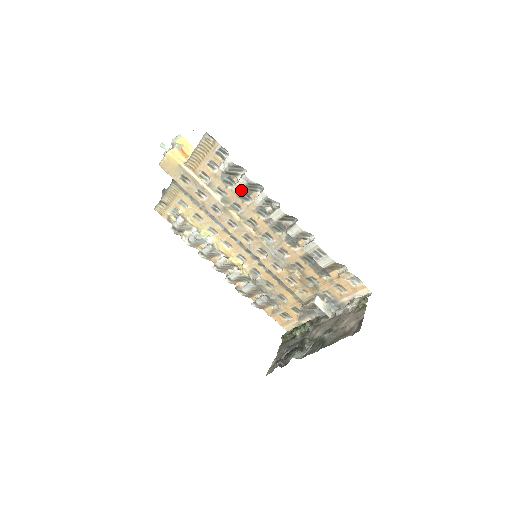
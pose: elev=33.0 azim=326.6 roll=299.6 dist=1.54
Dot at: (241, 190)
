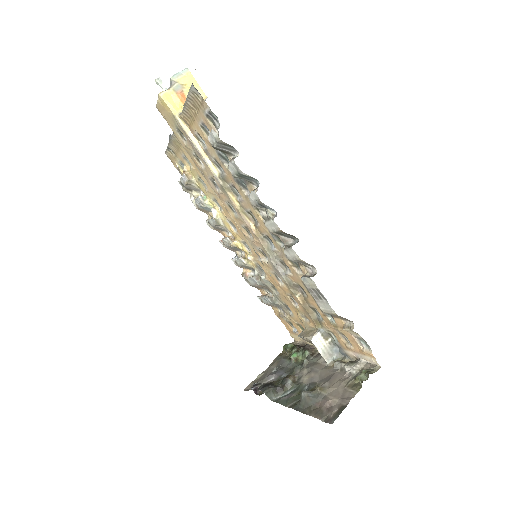
Dot at: occluded
